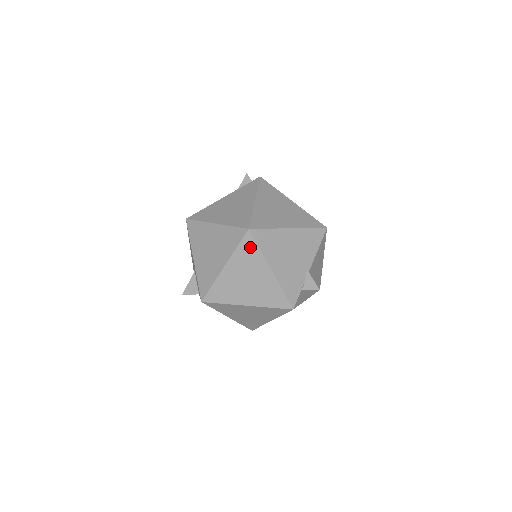
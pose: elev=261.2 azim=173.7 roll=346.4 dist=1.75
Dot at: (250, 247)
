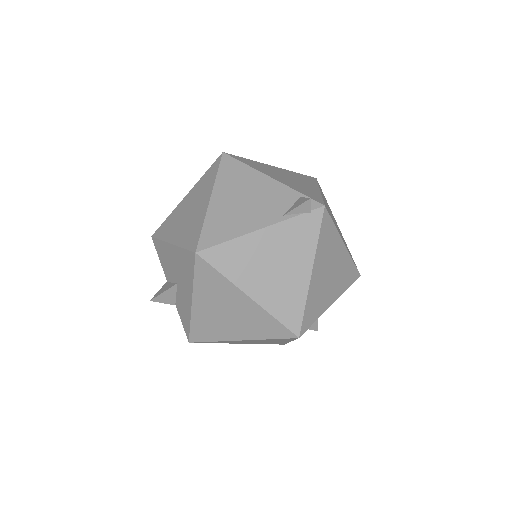
Dot at: (286, 339)
